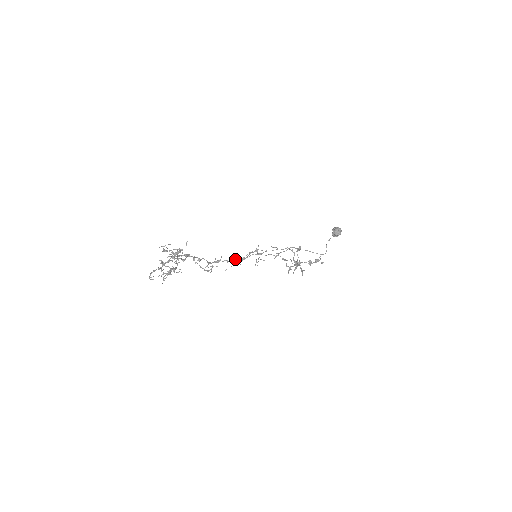
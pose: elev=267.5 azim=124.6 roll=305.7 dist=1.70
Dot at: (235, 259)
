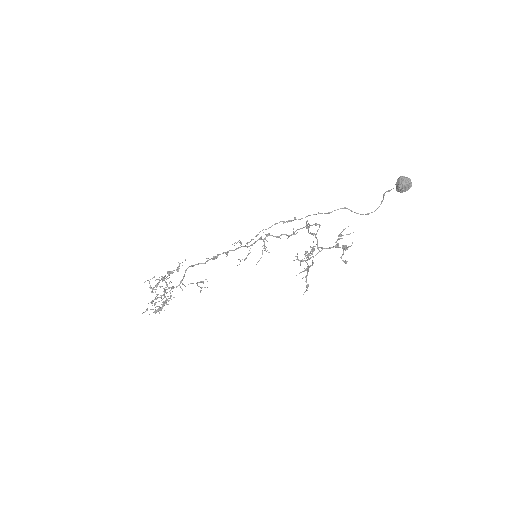
Dot at: occluded
